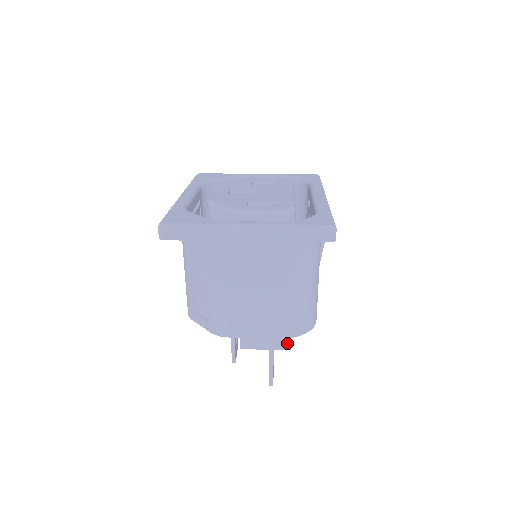
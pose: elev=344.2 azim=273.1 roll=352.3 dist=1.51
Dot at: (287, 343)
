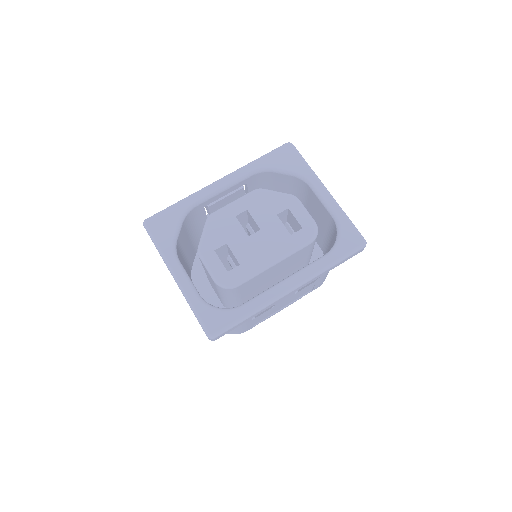
Dot at: occluded
